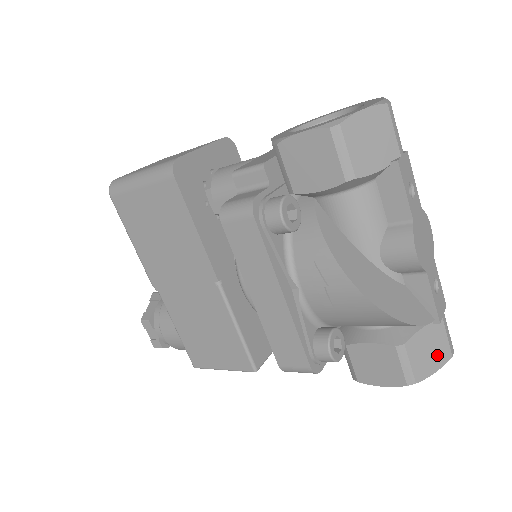
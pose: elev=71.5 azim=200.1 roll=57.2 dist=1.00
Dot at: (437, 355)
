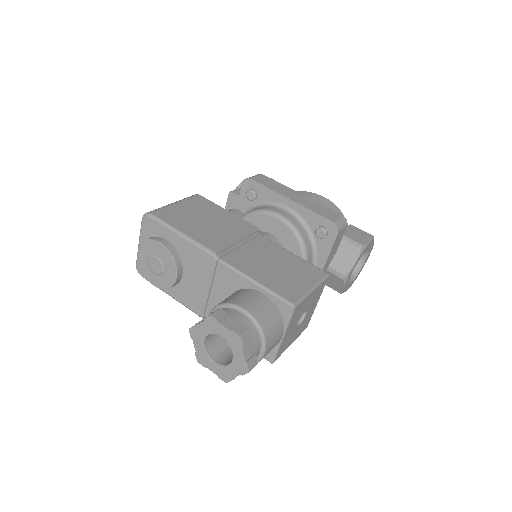
Dot at: occluded
